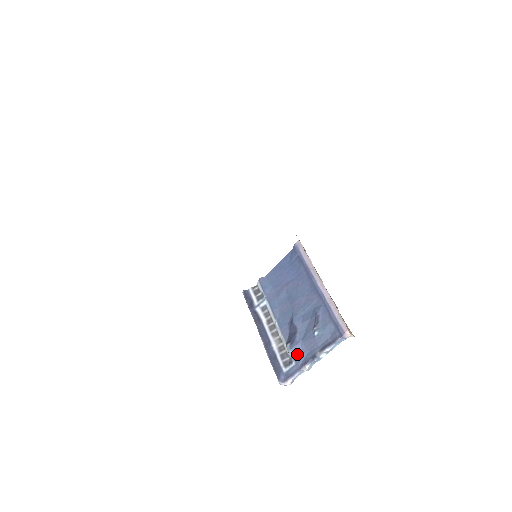
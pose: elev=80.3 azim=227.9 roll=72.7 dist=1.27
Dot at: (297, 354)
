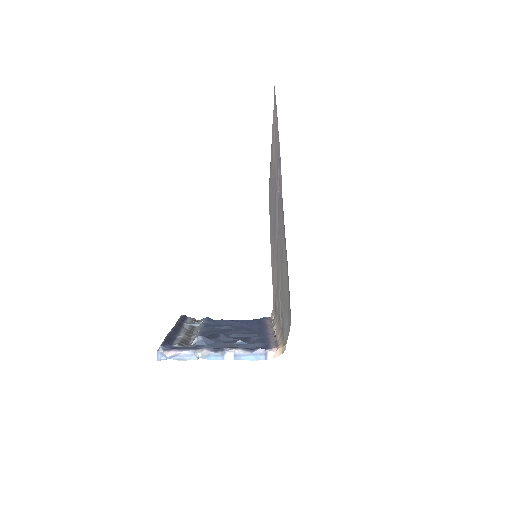
Dot at: (203, 342)
